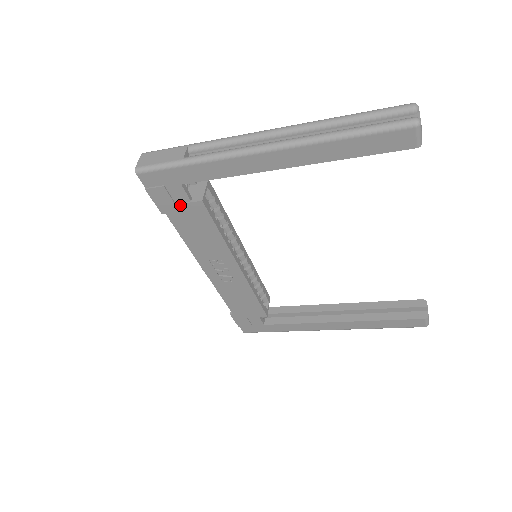
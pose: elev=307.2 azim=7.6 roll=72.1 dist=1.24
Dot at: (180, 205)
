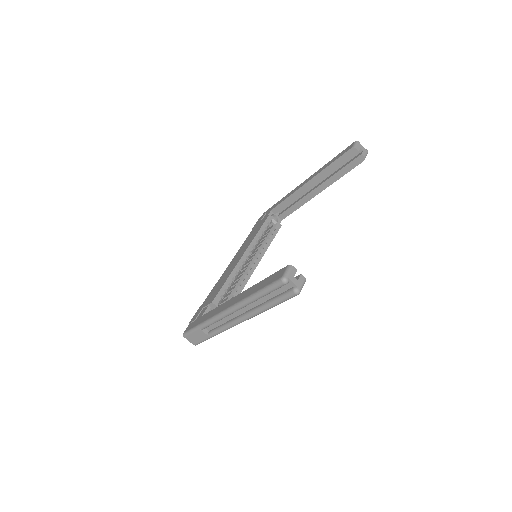
Dot at: occluded
